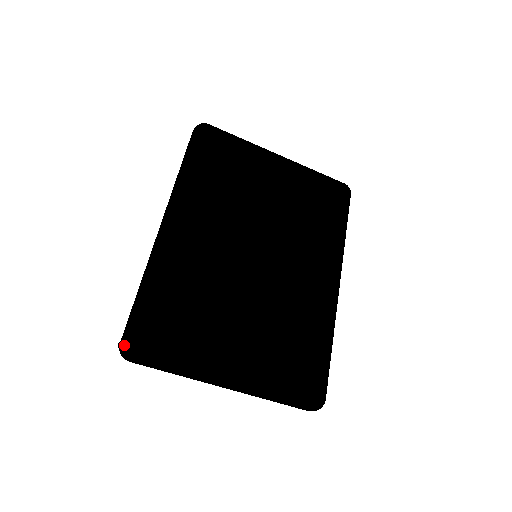
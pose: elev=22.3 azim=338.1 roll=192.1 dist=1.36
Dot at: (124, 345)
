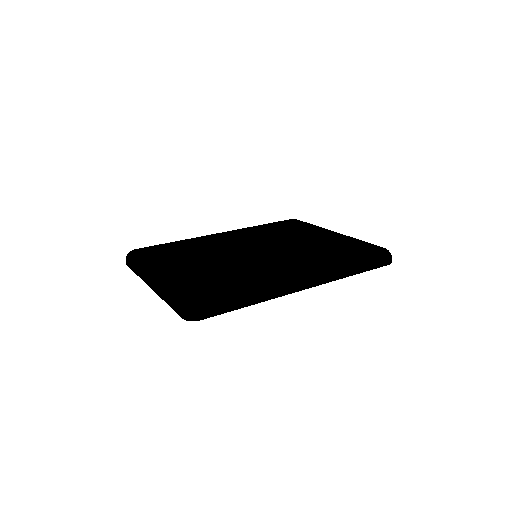
Dot at: occluded
